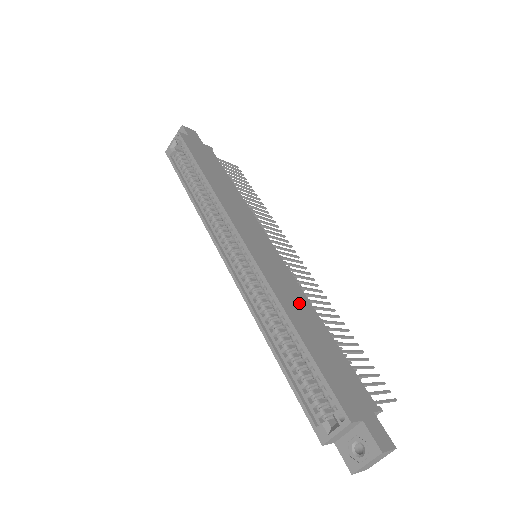
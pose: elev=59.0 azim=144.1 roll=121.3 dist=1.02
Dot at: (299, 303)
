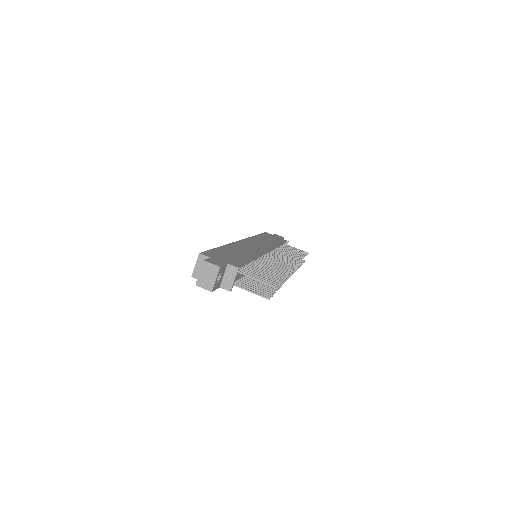
Dot at: (244, 251)
